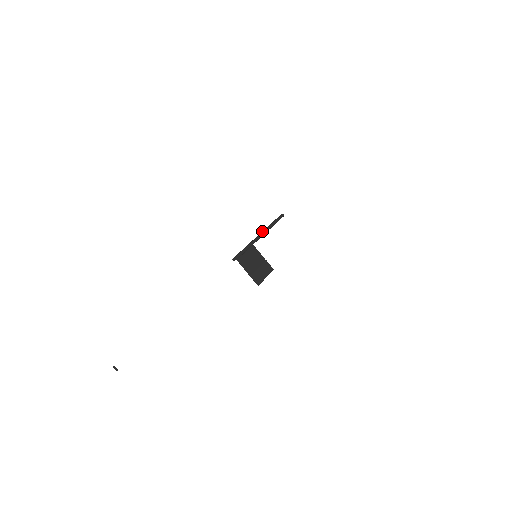
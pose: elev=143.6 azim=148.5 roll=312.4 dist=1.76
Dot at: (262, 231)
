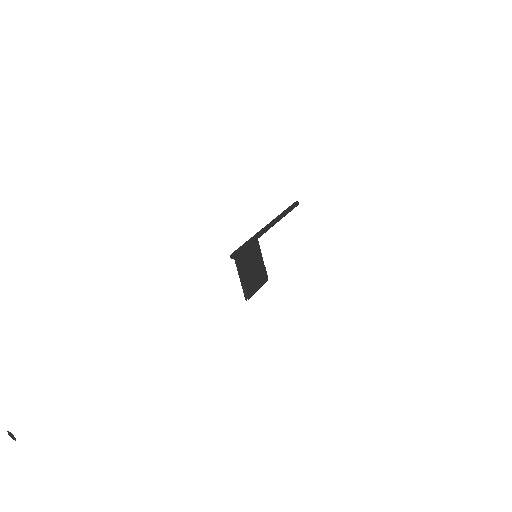
Dot at: (272, 221)
